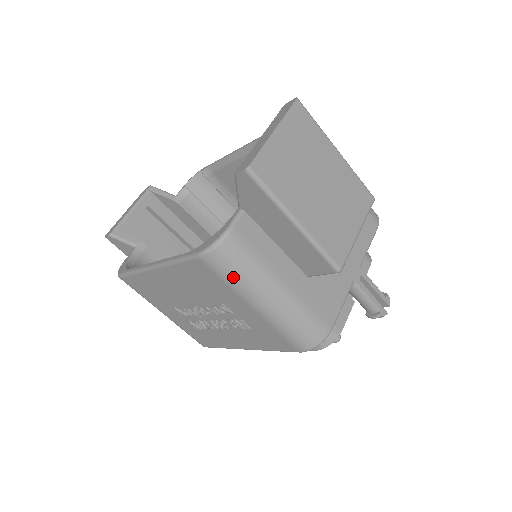
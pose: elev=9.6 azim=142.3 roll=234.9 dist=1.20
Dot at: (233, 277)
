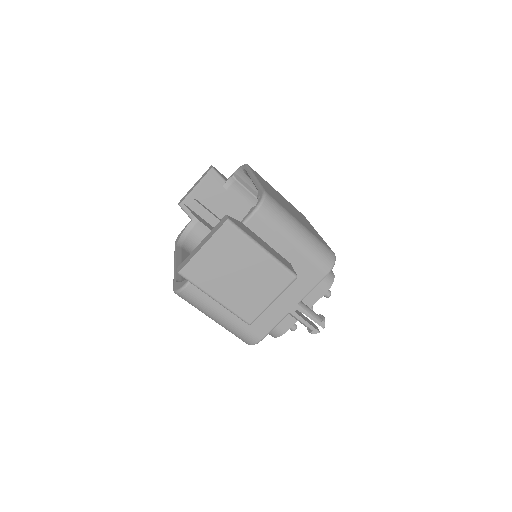
Dot at: (193, 305)
